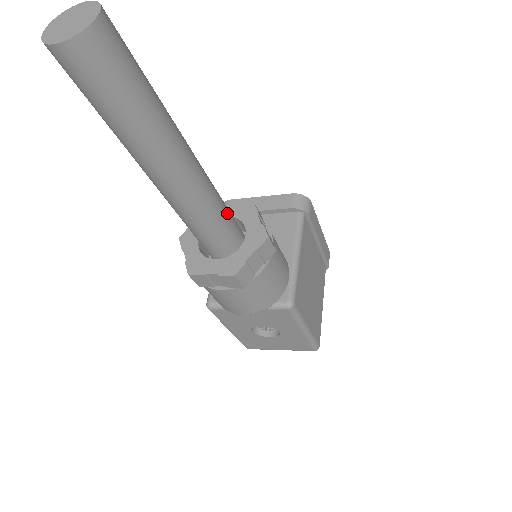
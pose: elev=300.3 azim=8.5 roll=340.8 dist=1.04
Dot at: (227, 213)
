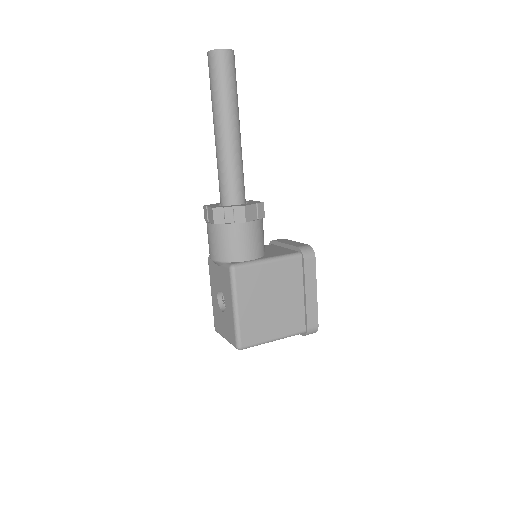
Dot at: (238, 182)
